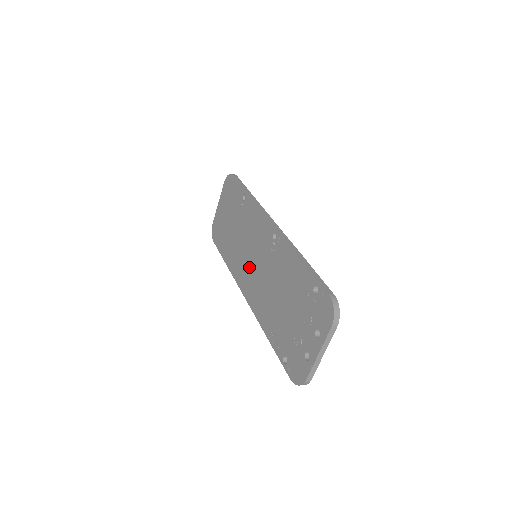
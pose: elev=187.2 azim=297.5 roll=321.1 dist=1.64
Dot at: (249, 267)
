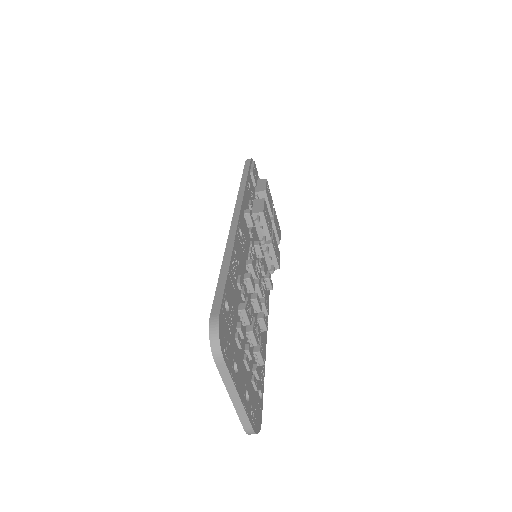
Dot at: occluded
